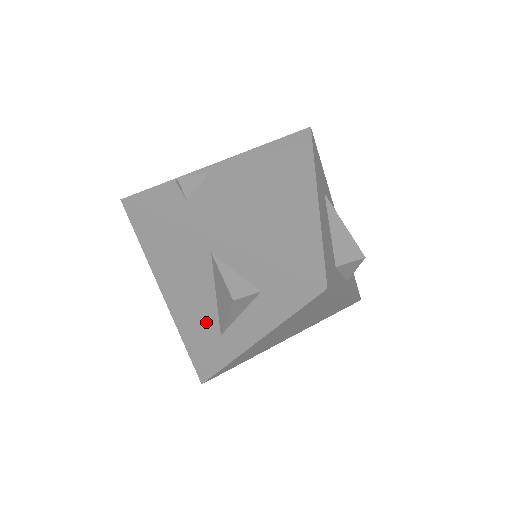
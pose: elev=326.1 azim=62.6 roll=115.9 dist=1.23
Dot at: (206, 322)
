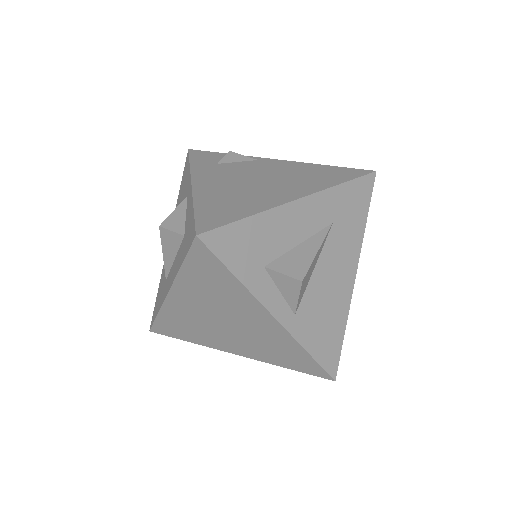
Dot at: occluded
